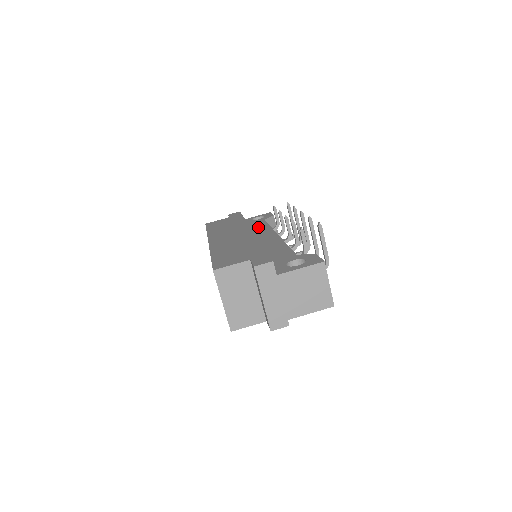
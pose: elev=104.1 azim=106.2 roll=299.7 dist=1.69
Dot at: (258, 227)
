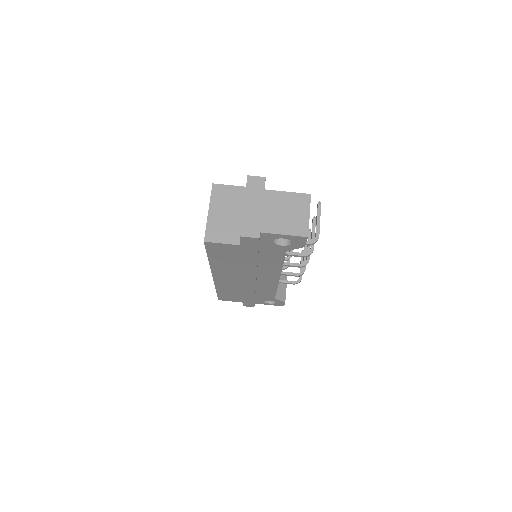
Dot at: occluded
